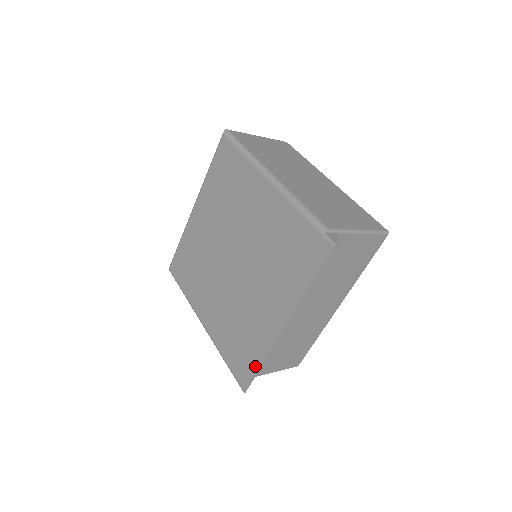
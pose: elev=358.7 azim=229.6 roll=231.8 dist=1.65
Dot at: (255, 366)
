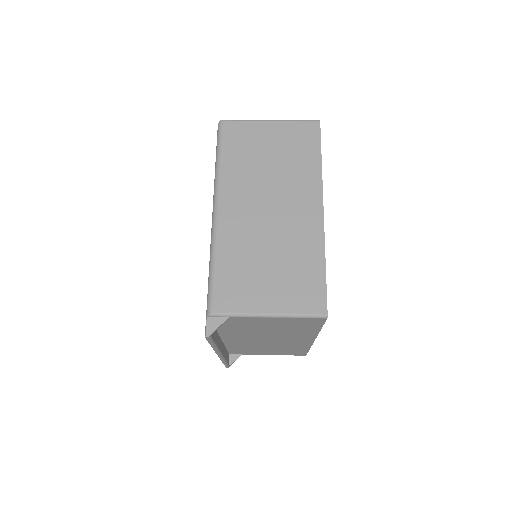
Dot at: occluded
